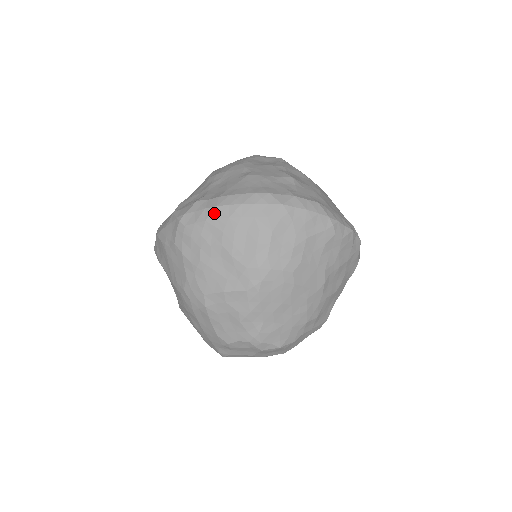
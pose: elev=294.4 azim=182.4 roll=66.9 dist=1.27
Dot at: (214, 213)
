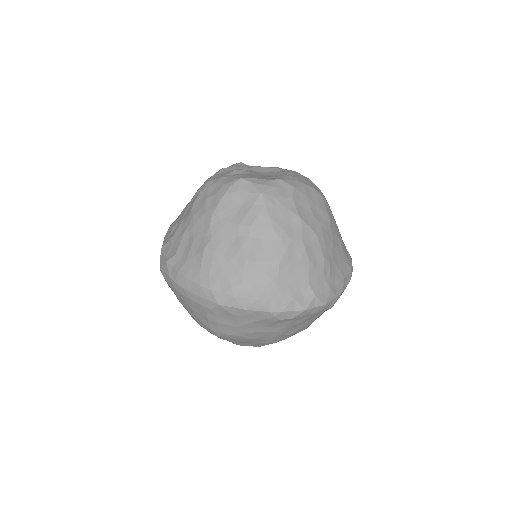
Dot at: (175, 286)
